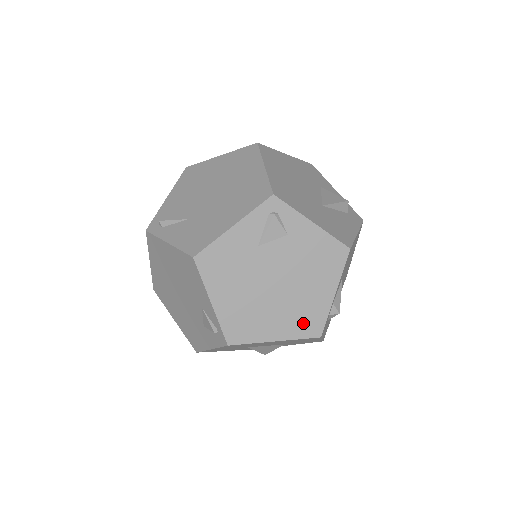
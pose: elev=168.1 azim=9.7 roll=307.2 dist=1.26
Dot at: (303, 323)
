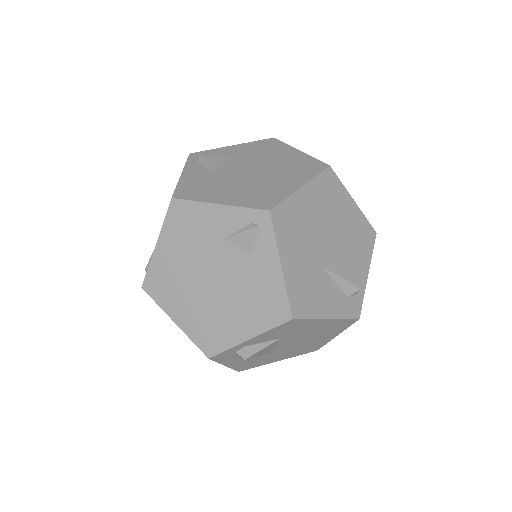
Dot at: (205, 333)
